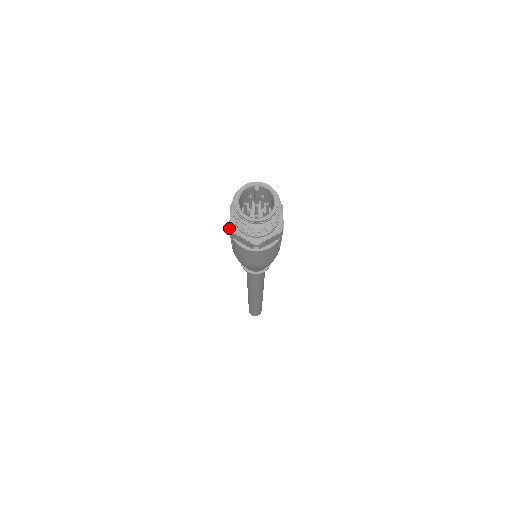
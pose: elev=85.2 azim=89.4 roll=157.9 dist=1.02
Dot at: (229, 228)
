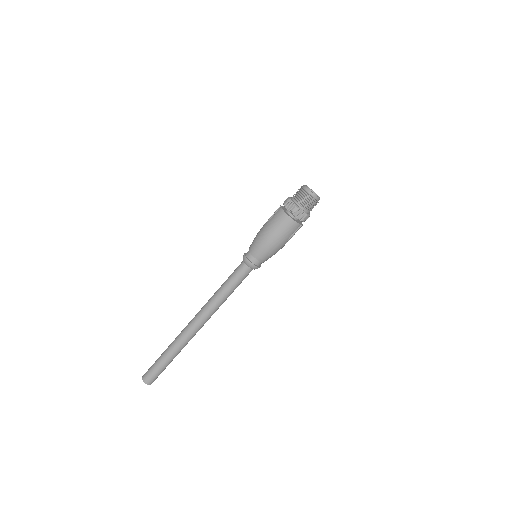
Dot at: (287, 198)
